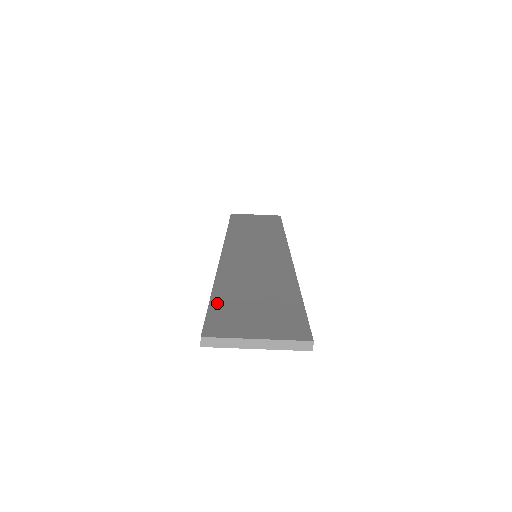
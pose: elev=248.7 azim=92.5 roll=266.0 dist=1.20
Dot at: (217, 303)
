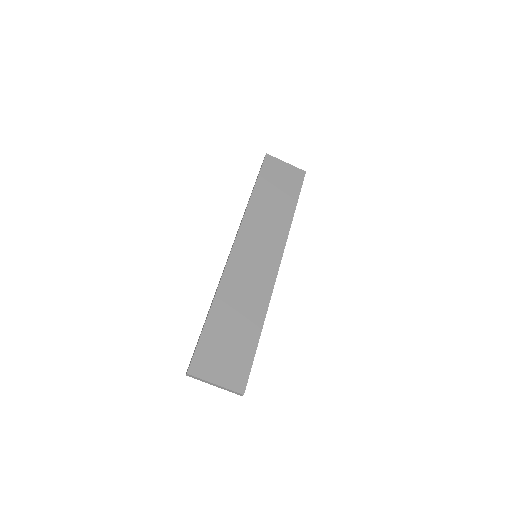
Dot at: (206, 334)
